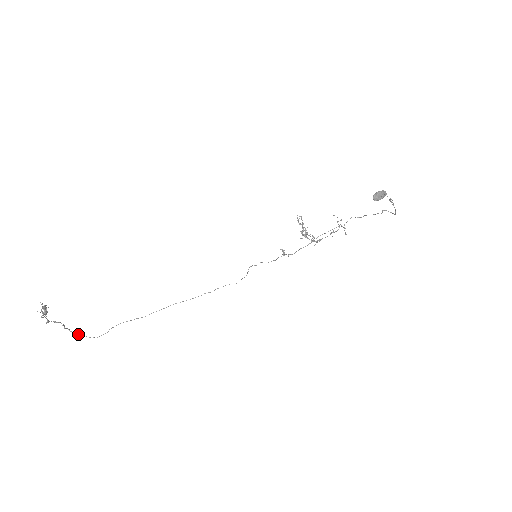
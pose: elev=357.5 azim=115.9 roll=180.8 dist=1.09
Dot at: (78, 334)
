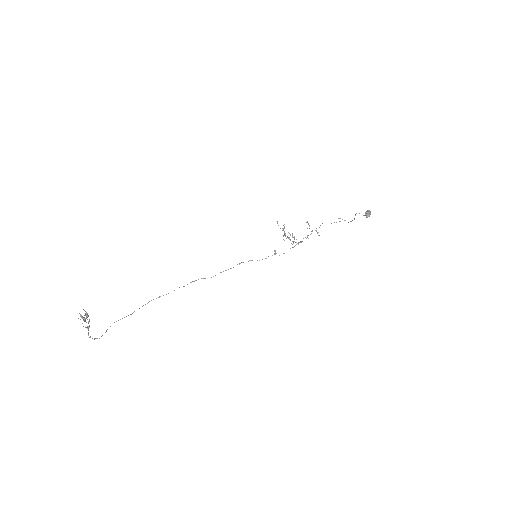
Dot at: (89, 337)
